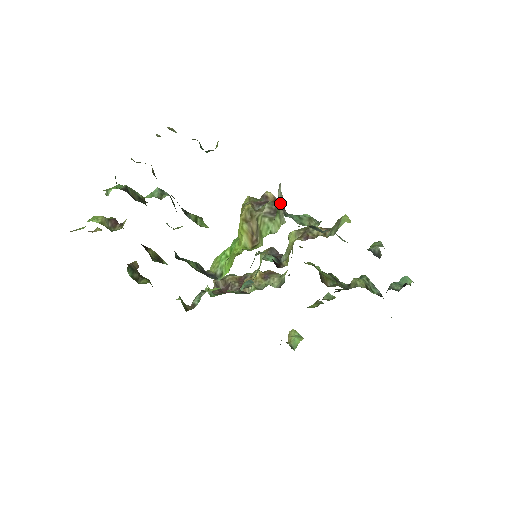
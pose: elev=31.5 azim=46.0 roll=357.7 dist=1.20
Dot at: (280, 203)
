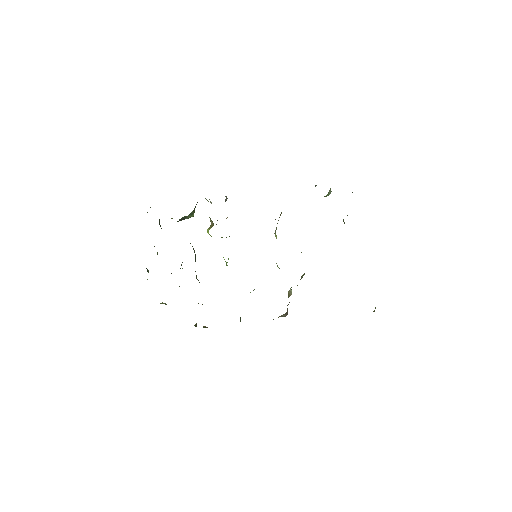
Dot at: occluded
